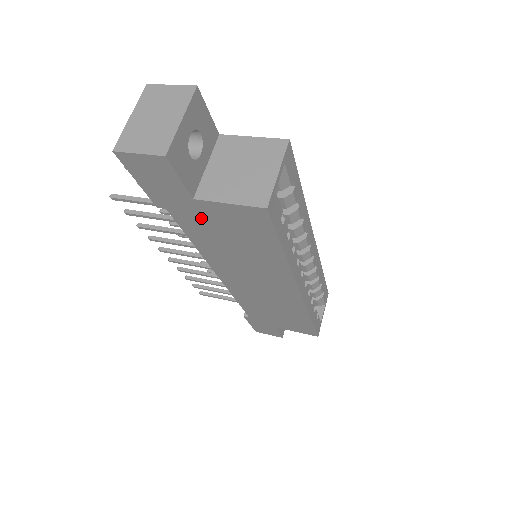
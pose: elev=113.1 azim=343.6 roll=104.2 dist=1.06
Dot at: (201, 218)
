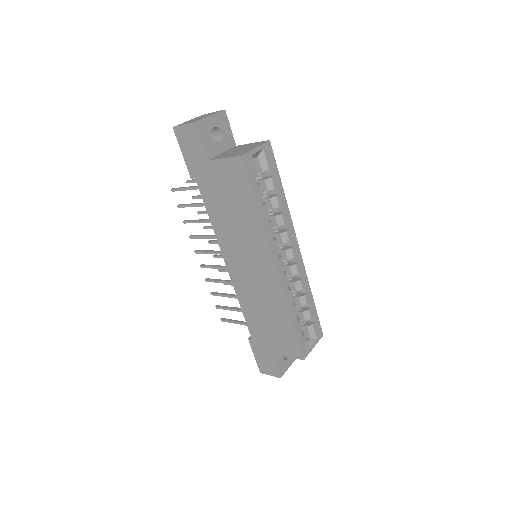
Dot at: (212, 182)
